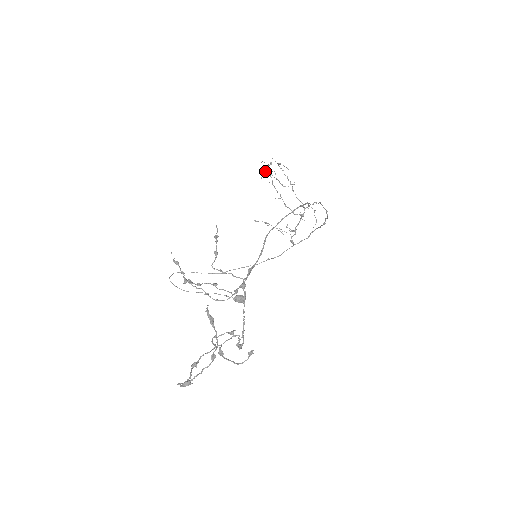
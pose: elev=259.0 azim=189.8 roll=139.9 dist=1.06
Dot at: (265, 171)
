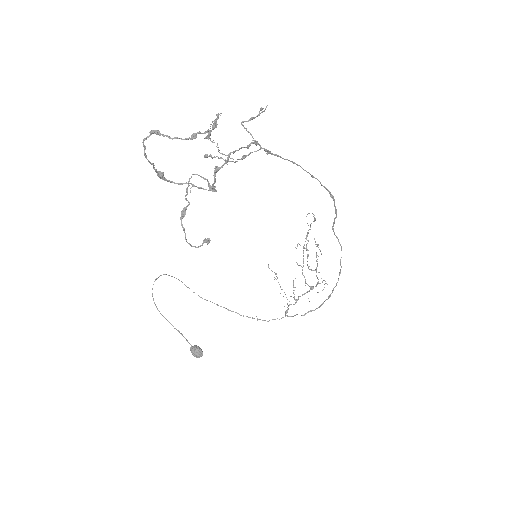
Dot at: (308, 213)
